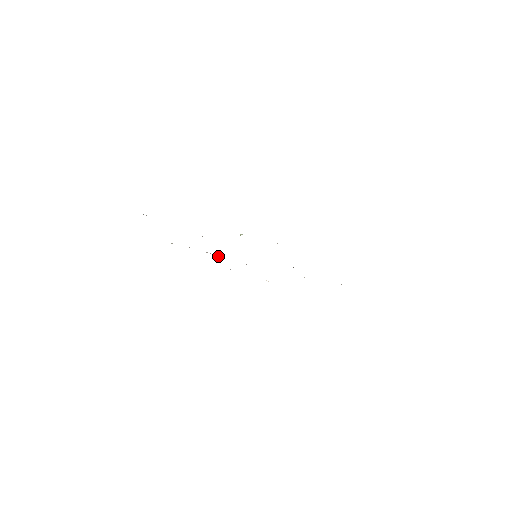
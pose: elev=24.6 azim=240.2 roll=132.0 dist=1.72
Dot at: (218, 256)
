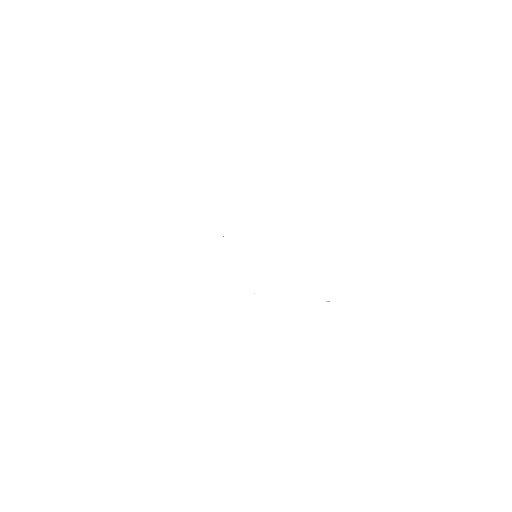
Dot at: occluded
